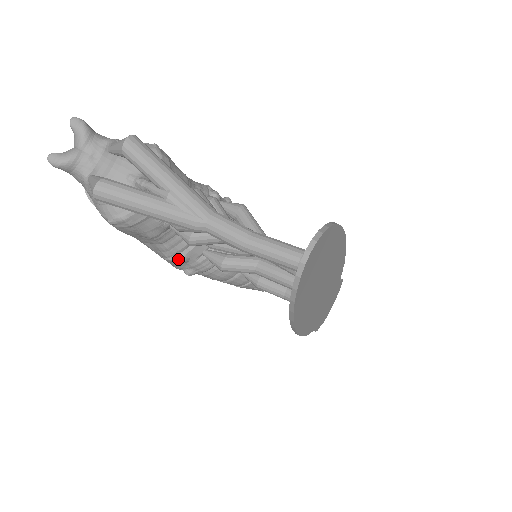
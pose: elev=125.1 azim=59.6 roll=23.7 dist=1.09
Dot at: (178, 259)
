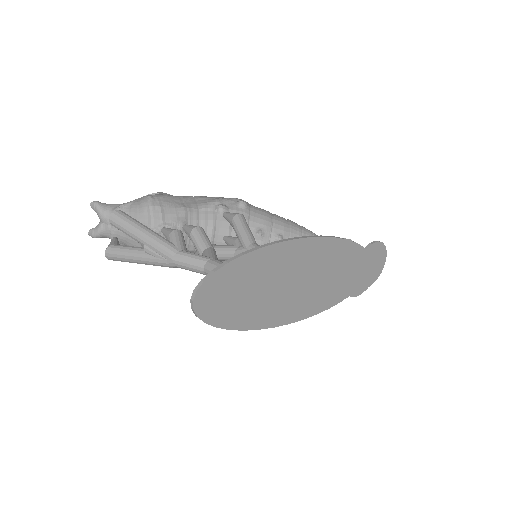
Dot at: occluded
